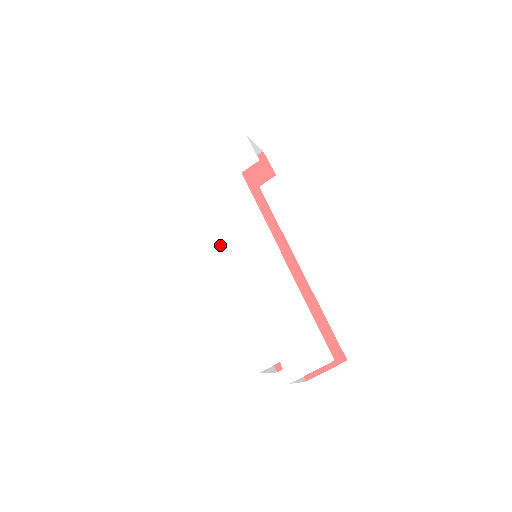
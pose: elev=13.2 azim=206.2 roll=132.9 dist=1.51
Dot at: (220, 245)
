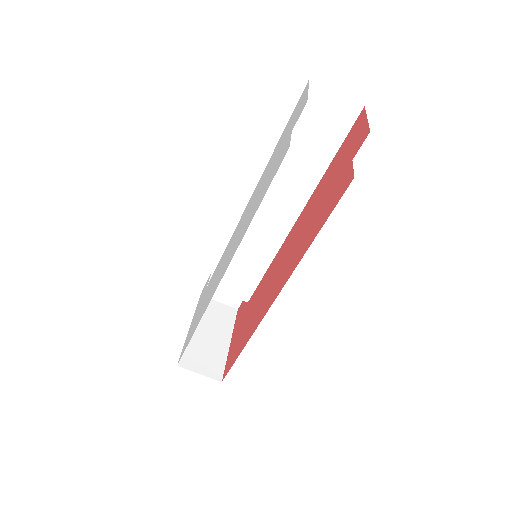
Dot at: (216, 283)
